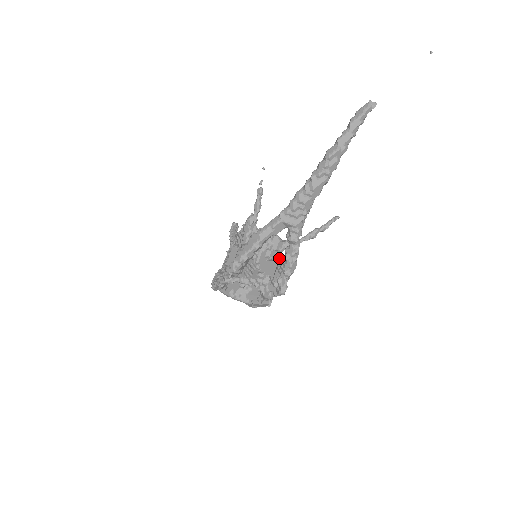
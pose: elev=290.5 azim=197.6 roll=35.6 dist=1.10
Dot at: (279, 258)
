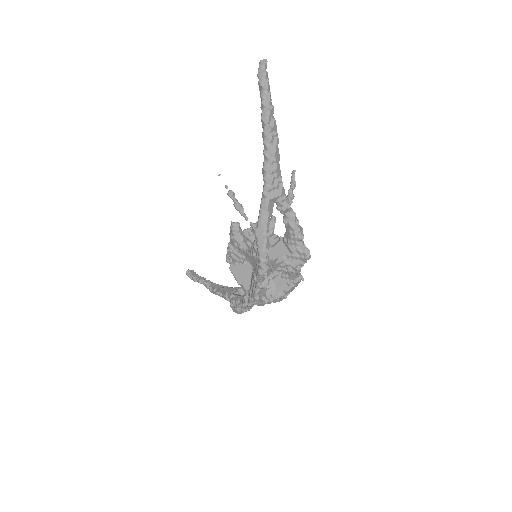
Dot at: (279, 237)
